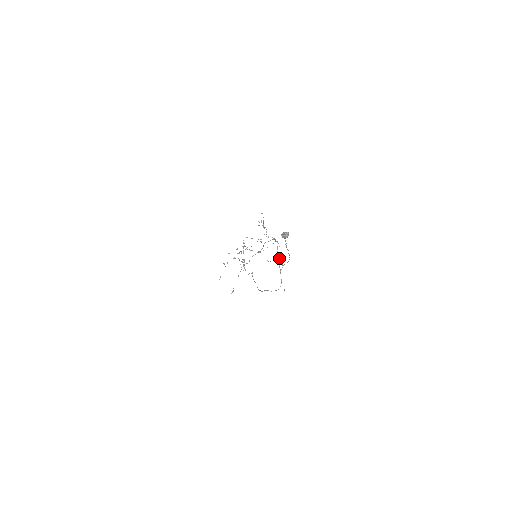
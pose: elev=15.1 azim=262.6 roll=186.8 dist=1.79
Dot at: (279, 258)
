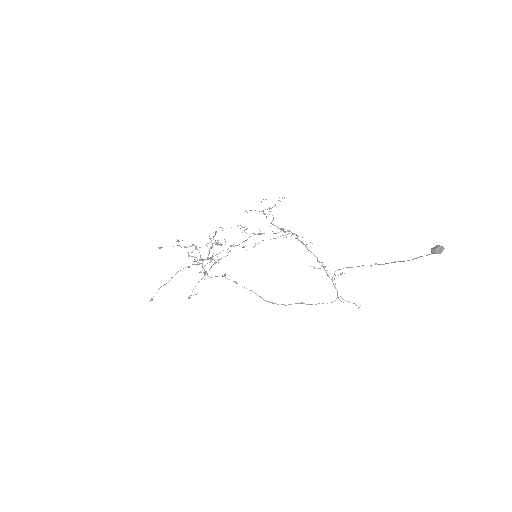
Dot at: (317, 260)
